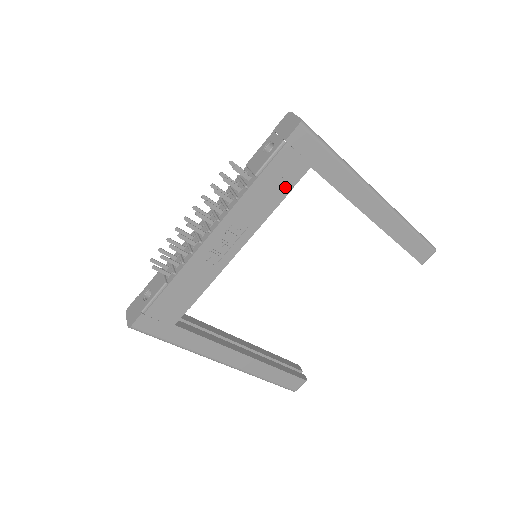
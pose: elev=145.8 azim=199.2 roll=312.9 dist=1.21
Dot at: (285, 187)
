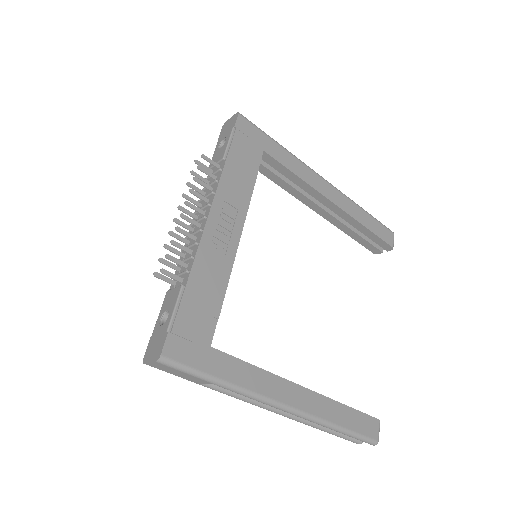
Dot at: (252, 169)
